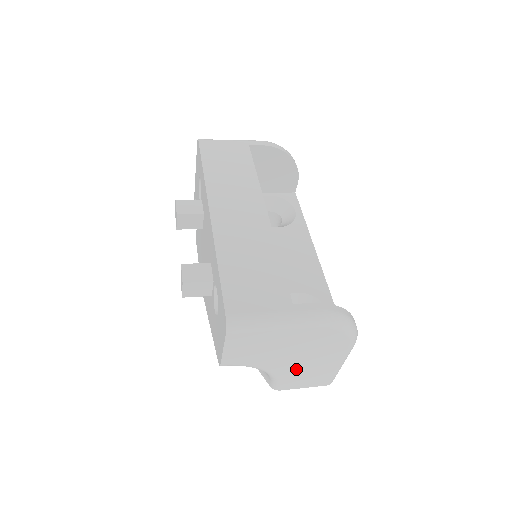
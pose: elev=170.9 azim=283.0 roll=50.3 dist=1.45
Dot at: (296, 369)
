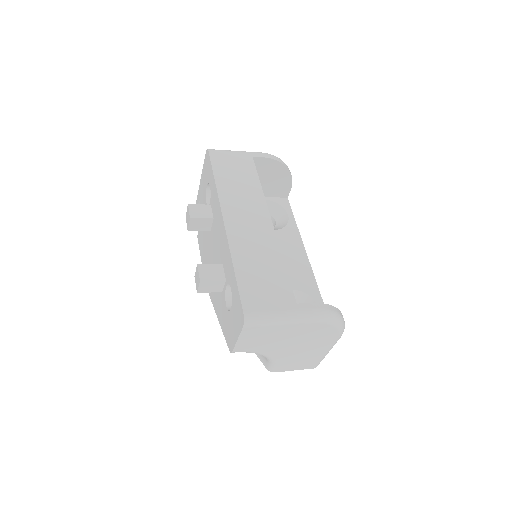
Dot at: (292, 355)
